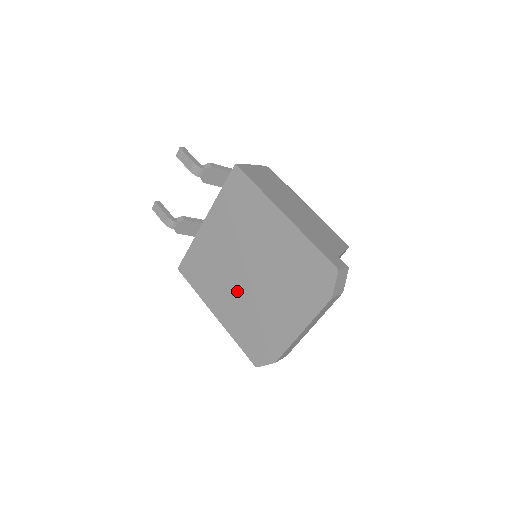
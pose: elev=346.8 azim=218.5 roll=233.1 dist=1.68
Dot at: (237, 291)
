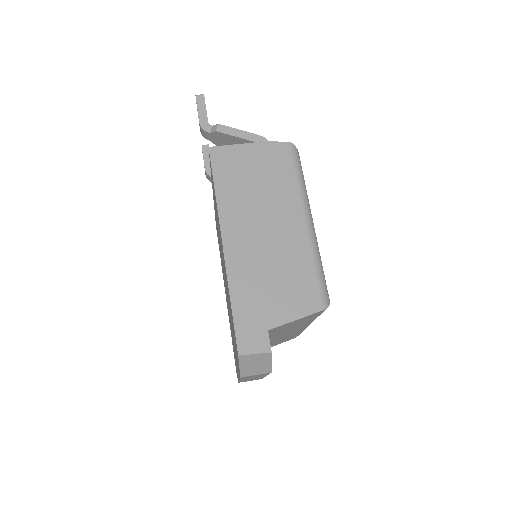
Dot at: occluded
